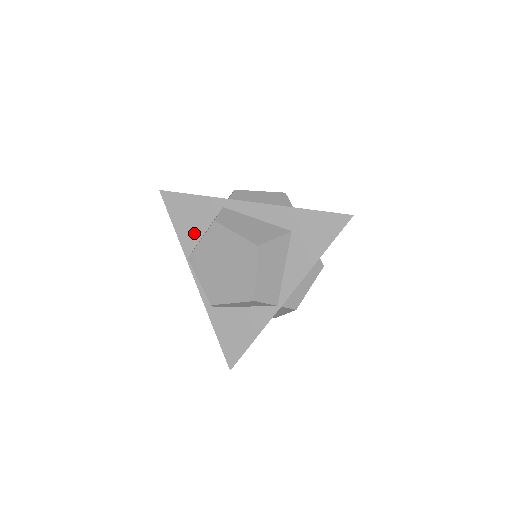
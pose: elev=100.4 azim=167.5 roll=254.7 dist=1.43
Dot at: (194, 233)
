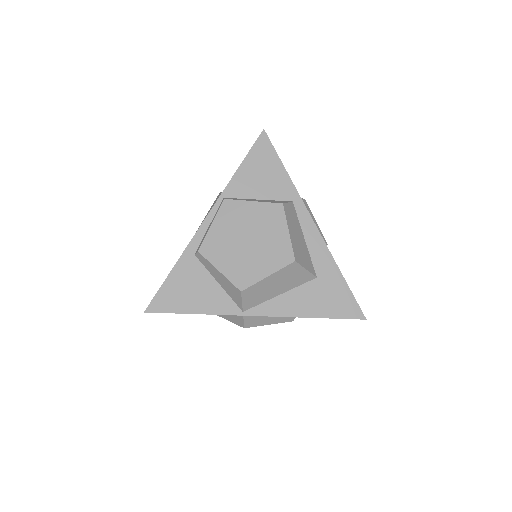
Dot at: (250, 189)
